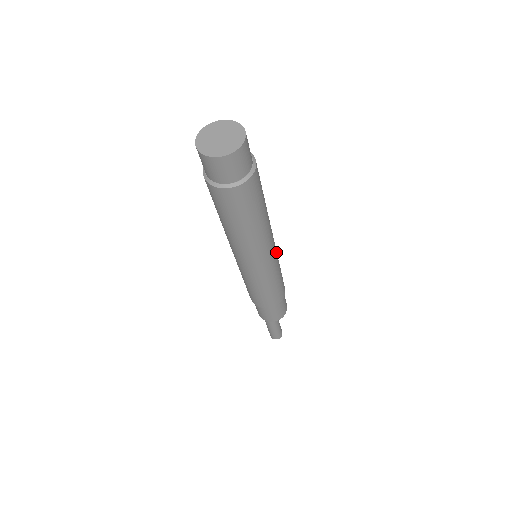
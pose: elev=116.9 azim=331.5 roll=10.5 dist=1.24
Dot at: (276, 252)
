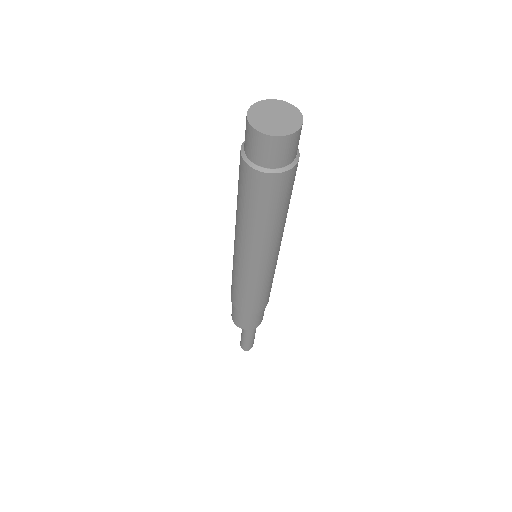
Dot at: occluded
